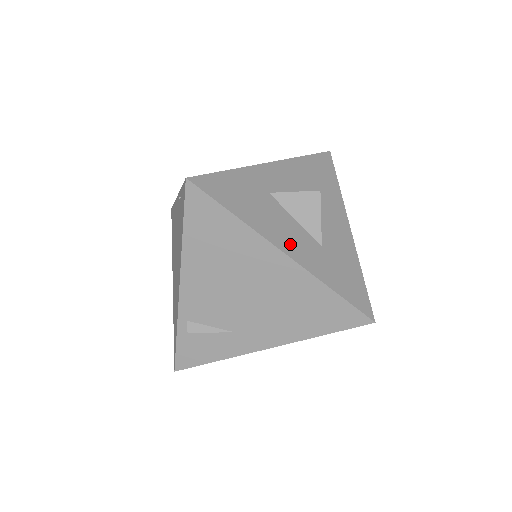
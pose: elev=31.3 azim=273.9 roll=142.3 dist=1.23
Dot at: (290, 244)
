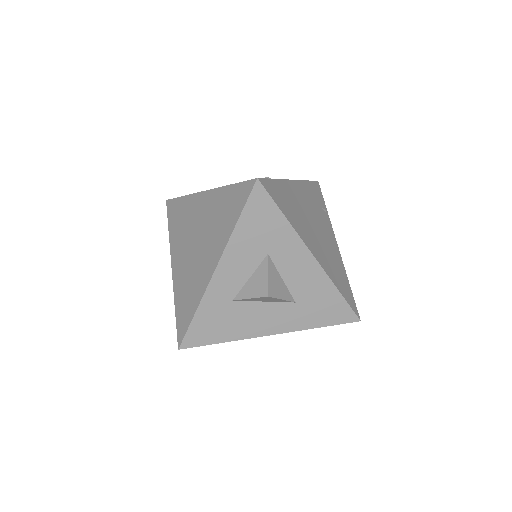
Dot at: (271, 325)
